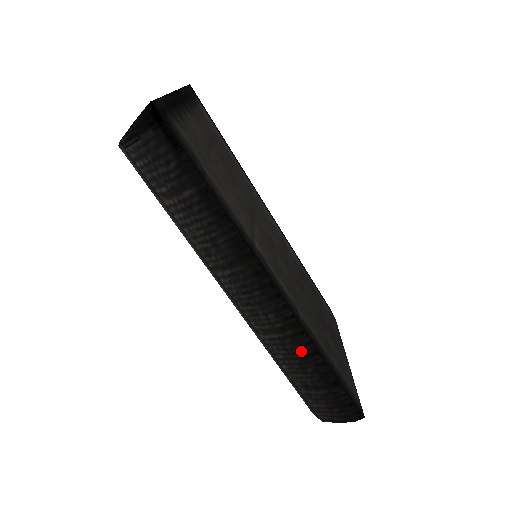
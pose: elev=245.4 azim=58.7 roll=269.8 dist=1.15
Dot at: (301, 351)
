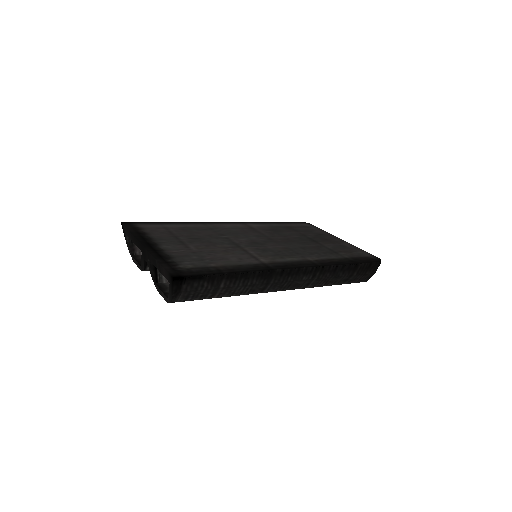
Dot at: (330, 273)
